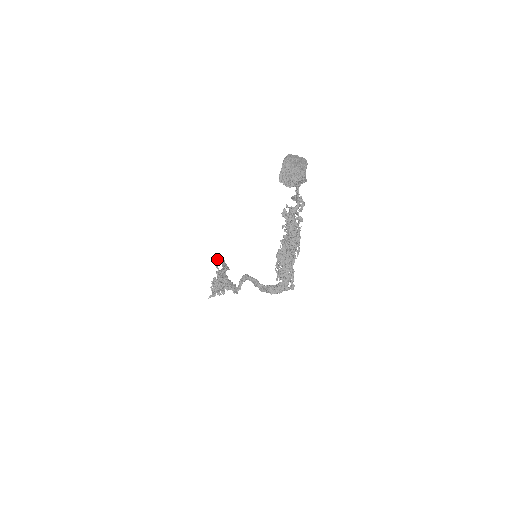
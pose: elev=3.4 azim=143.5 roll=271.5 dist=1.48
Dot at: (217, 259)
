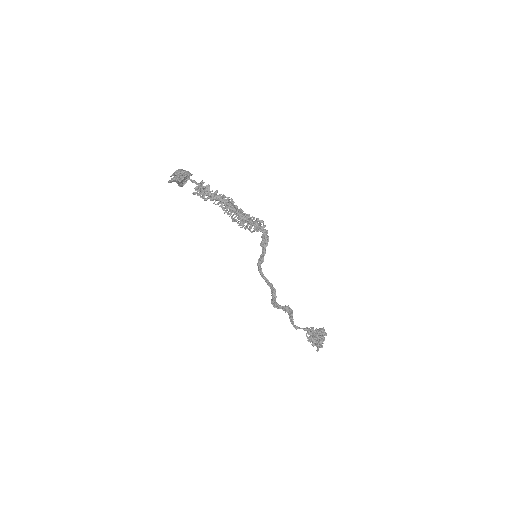
Dot at: (290, 321)
